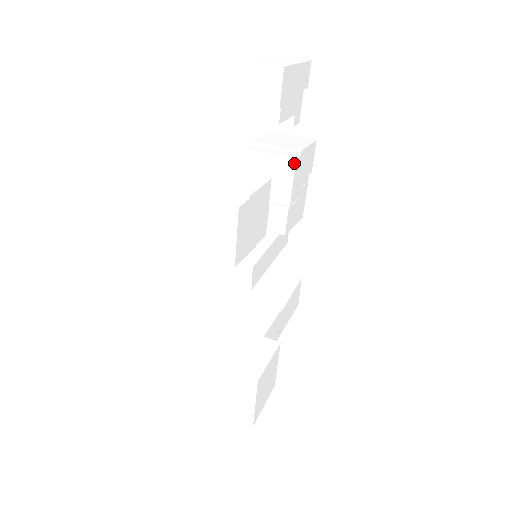
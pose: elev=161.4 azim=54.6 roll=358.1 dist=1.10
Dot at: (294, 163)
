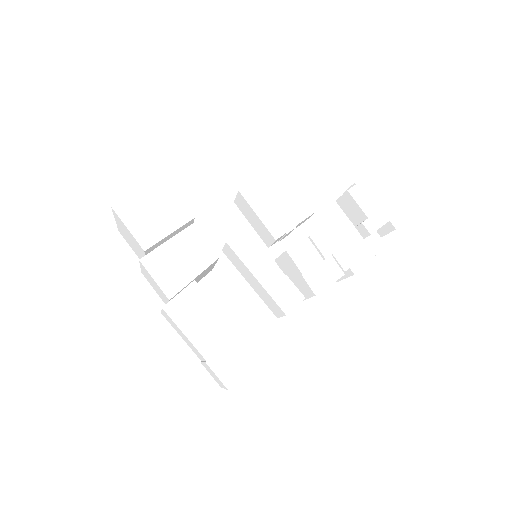
Dot at: (338, 217)
